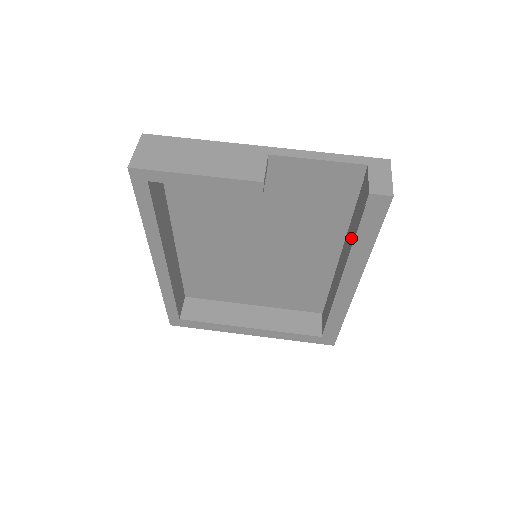
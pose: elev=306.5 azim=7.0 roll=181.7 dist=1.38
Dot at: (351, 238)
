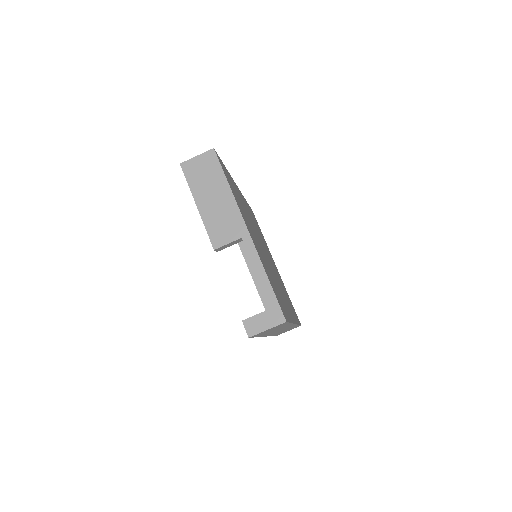
Dot at: occluded
